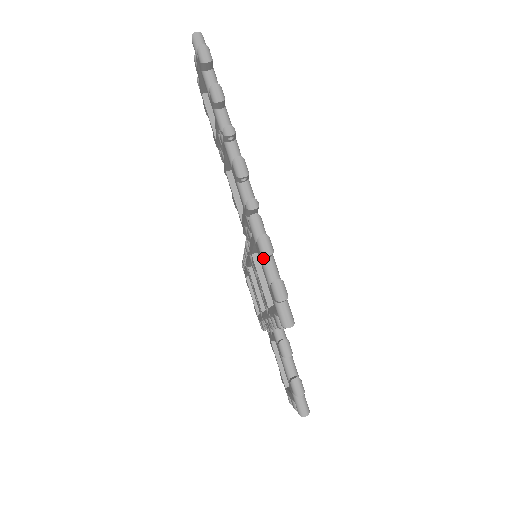
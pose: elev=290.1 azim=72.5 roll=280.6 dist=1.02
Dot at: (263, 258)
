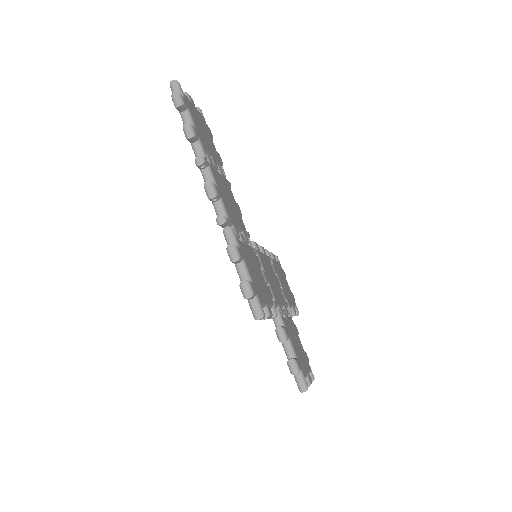
Dot at: (235, 263)
